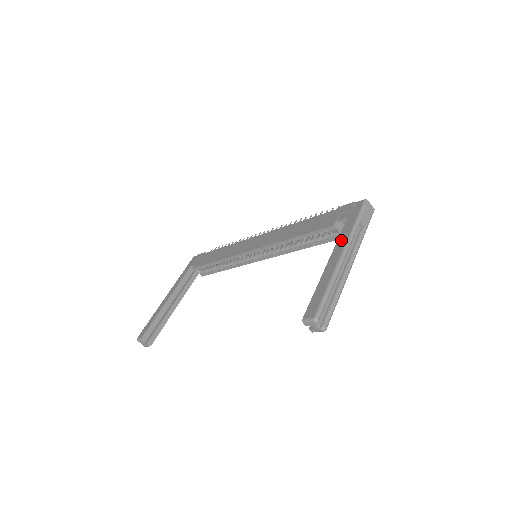
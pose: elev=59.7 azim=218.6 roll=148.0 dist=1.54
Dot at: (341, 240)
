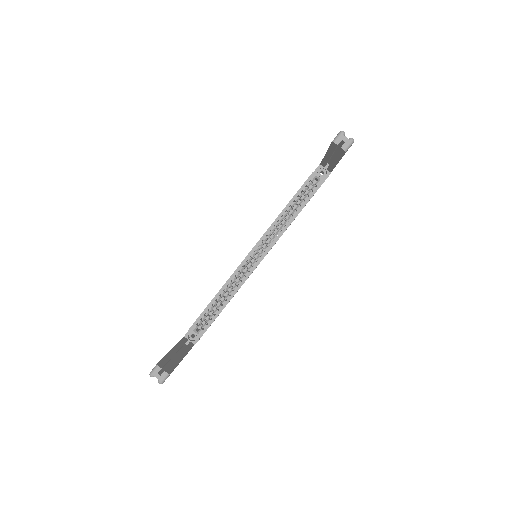
Dot at: occluded
